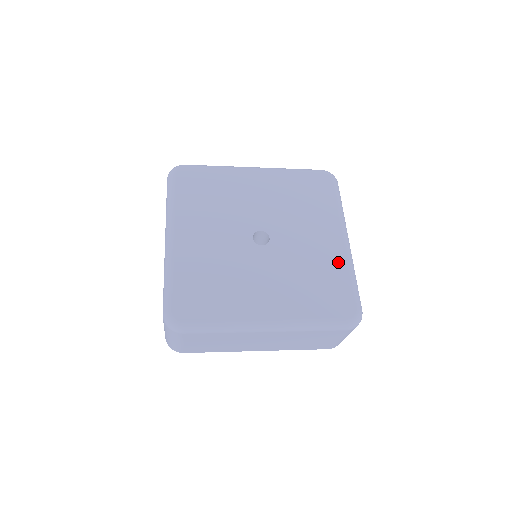
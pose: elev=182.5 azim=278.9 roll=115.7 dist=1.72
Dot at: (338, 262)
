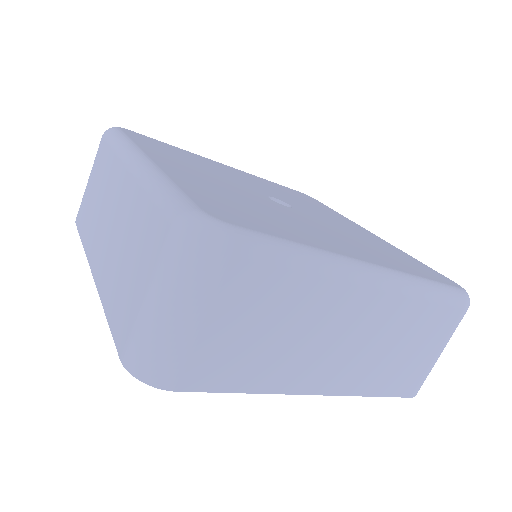
Dot at: (387, 244)
